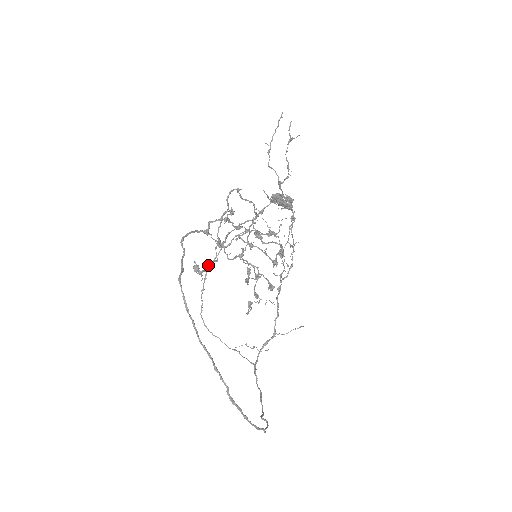
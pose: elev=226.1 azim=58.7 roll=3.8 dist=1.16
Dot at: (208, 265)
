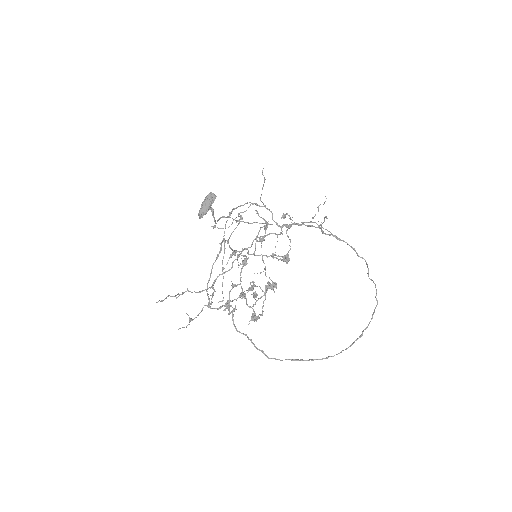
Dot at: occluded
